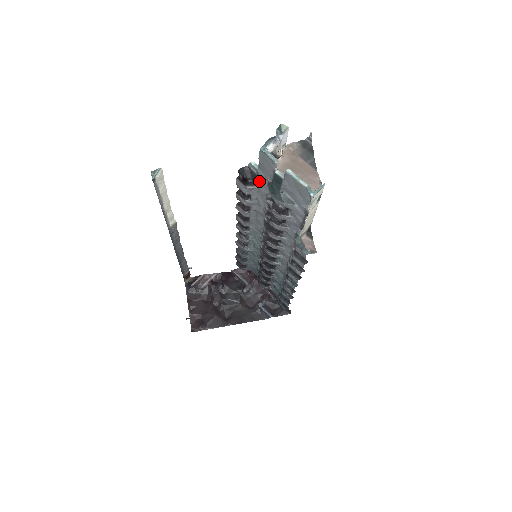
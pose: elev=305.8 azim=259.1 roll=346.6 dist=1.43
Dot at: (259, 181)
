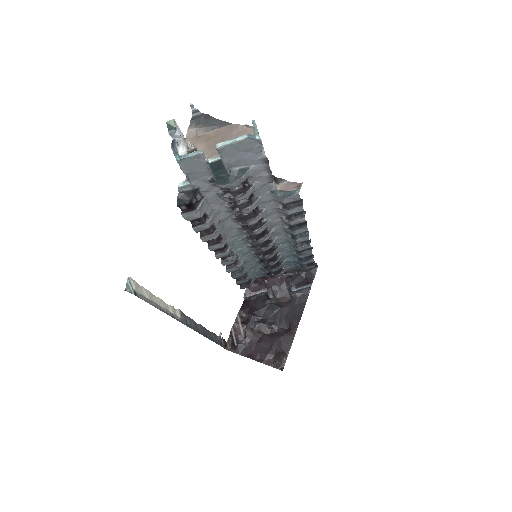
Dot at: (200, 192)
